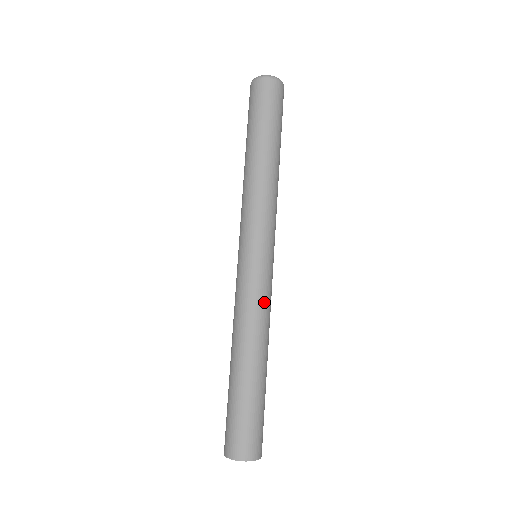
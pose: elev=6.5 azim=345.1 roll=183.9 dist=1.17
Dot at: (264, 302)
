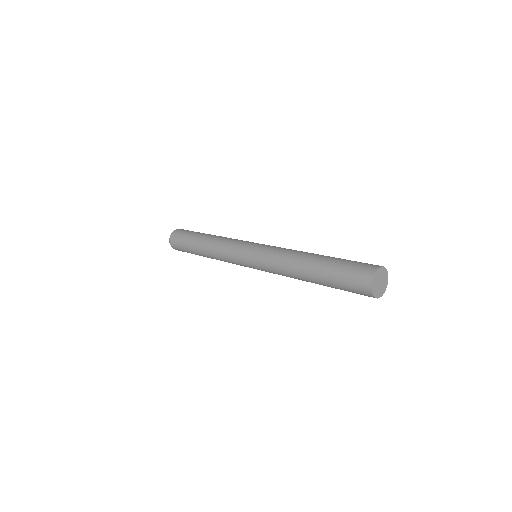
Dot at: (280, 248)
